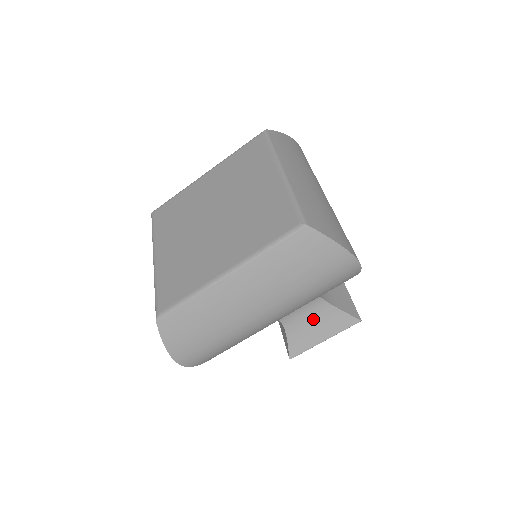
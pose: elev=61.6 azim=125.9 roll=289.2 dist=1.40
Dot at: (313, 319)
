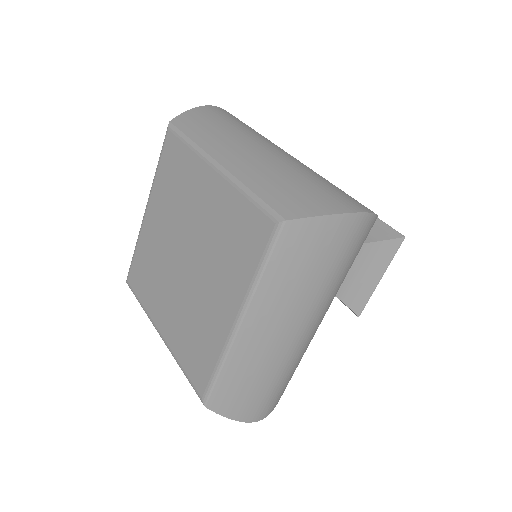
Dot at: (355, 268)
